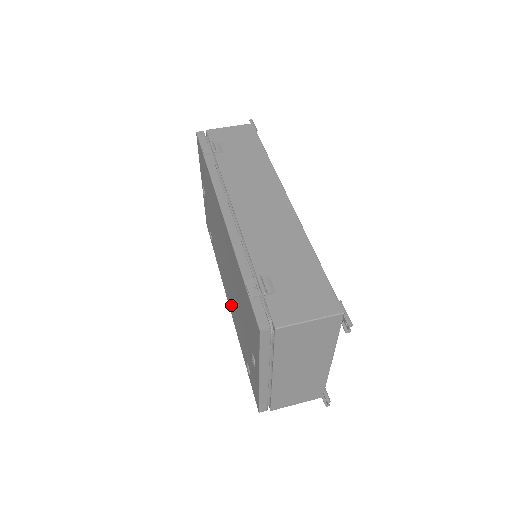
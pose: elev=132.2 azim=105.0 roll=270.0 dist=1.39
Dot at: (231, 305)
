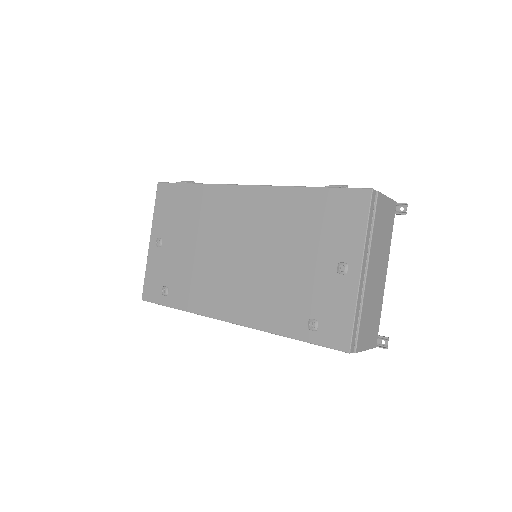
Dot at: (247, 303)
